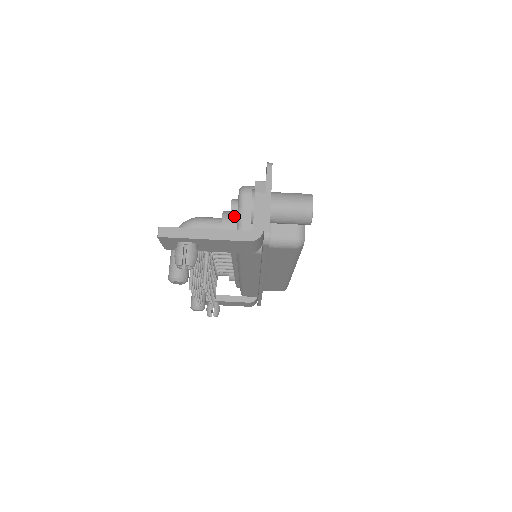
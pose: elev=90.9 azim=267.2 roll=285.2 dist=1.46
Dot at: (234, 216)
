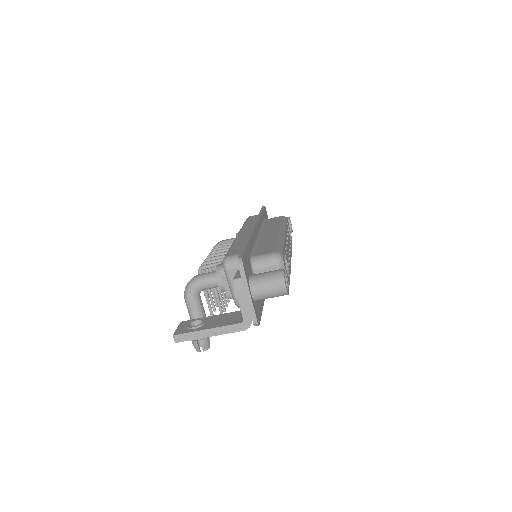
Dot at: (226, 283)
